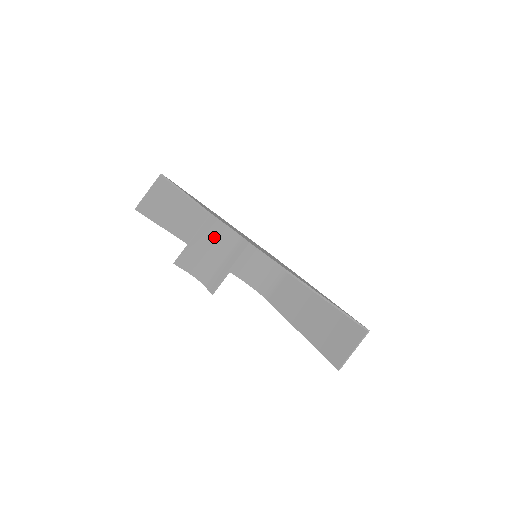
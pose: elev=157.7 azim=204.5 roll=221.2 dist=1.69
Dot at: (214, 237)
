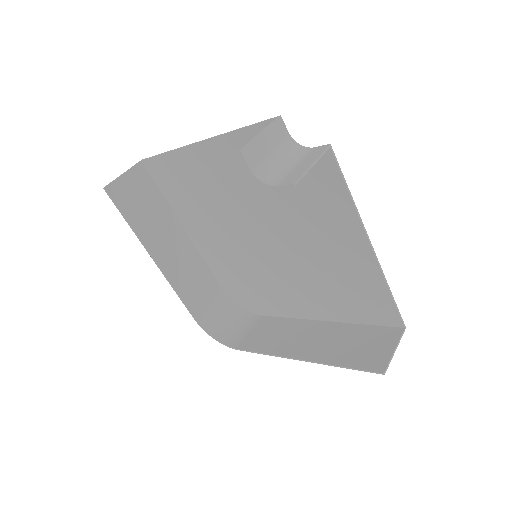
Dot at: (279, 144)
